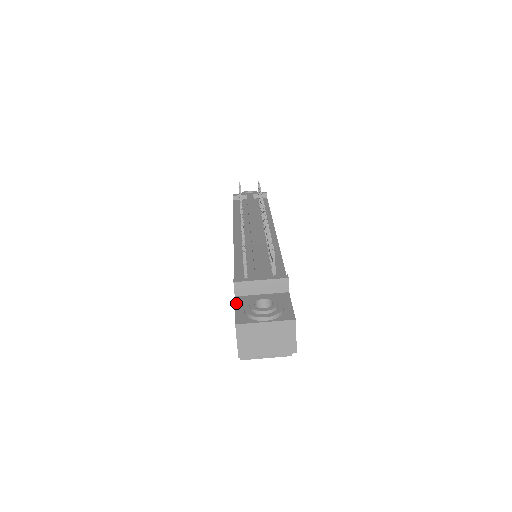
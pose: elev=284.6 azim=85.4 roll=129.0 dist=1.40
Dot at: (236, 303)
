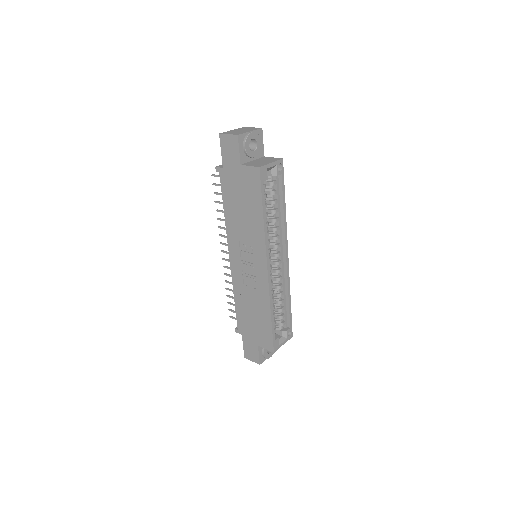
Dot at: (222, 159)
